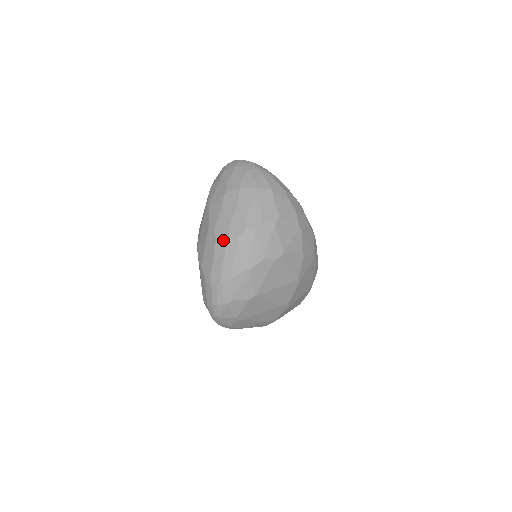
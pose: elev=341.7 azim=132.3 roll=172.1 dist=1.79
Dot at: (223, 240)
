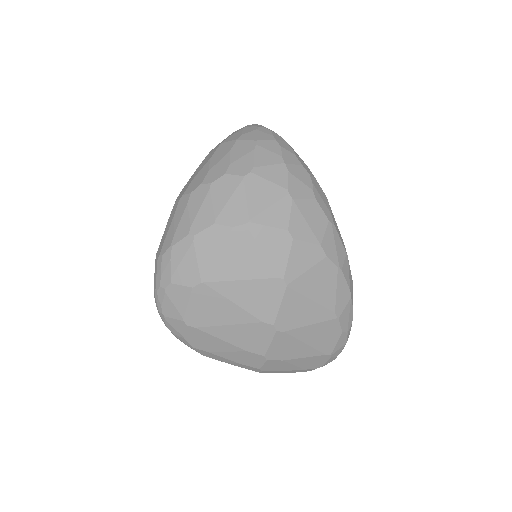
Dot at: (178, 200)
